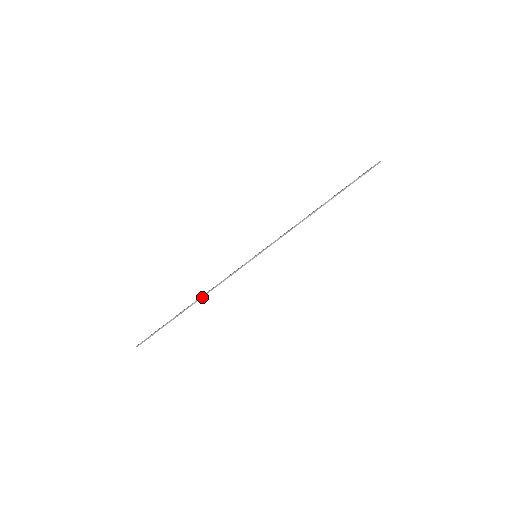
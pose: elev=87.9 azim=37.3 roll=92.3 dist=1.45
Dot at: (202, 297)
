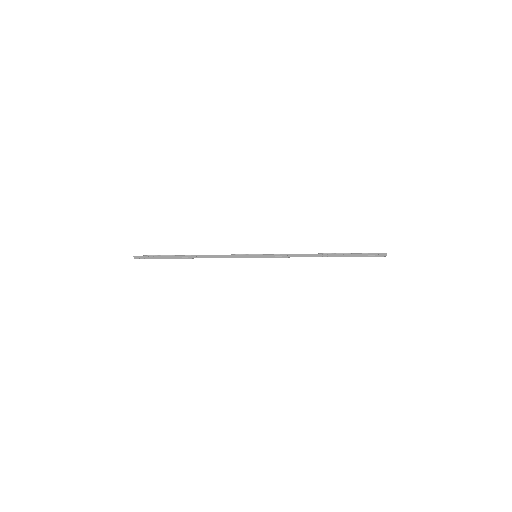
Dot at: (200, 255)
